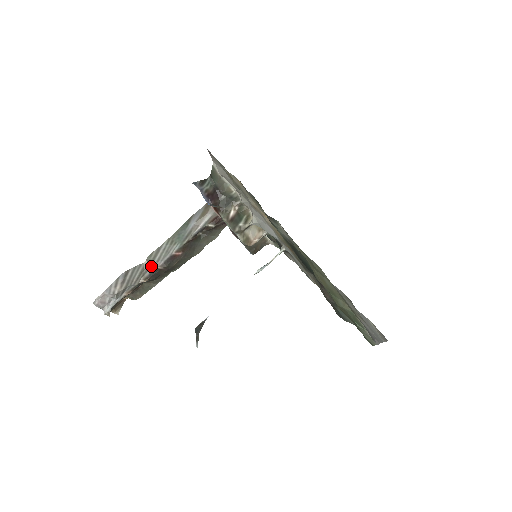
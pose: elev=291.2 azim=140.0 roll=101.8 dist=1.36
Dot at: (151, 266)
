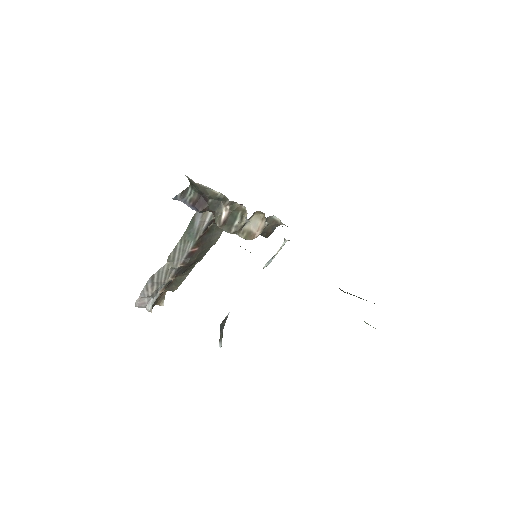
Dot at: (173, 266)
